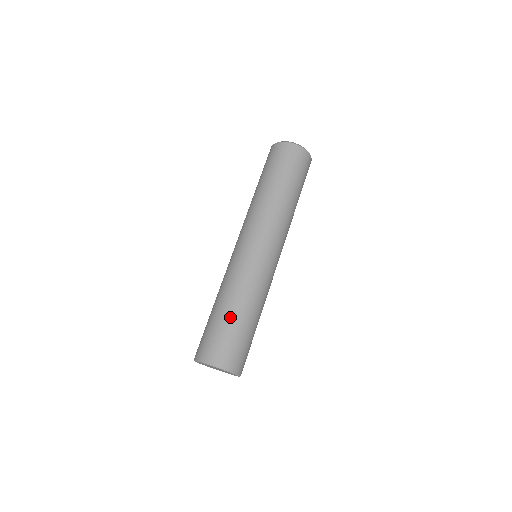
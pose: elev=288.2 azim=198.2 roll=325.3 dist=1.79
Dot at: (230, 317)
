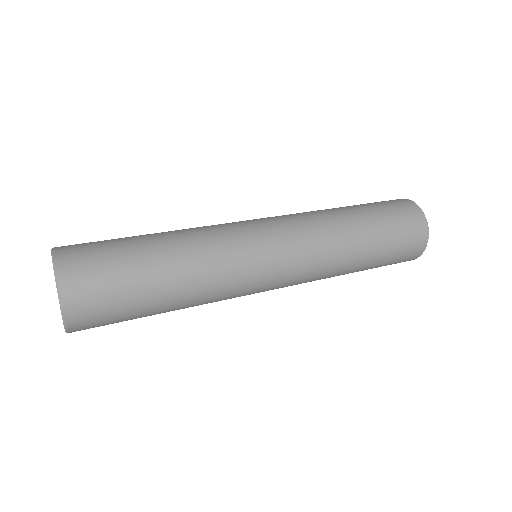
Dot at: occluded
